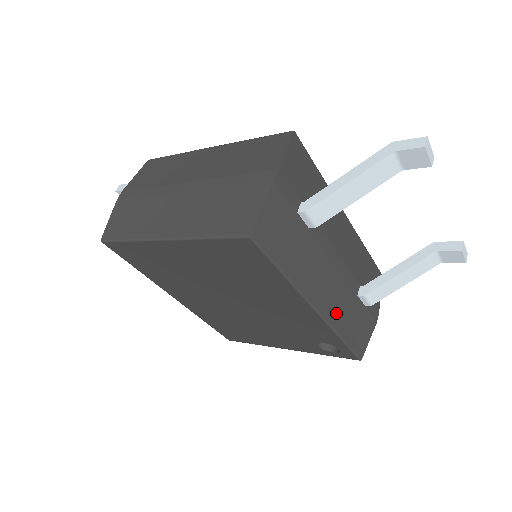
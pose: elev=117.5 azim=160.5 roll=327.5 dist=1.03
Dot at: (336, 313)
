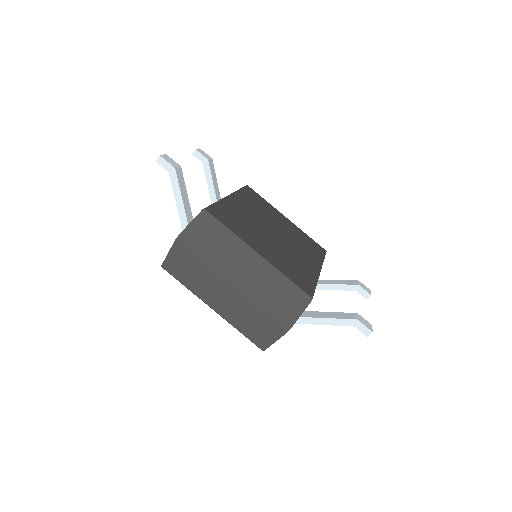
Dot at: occluded
